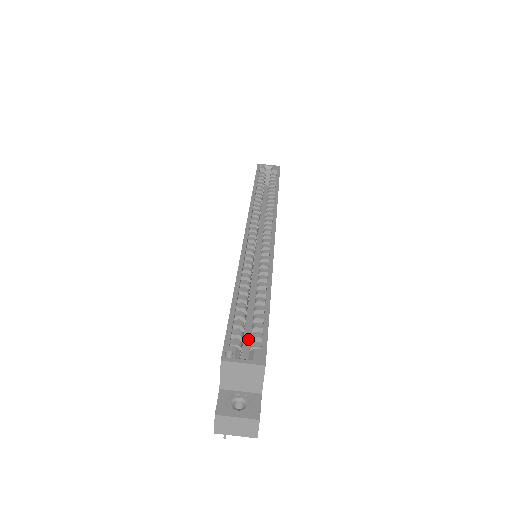
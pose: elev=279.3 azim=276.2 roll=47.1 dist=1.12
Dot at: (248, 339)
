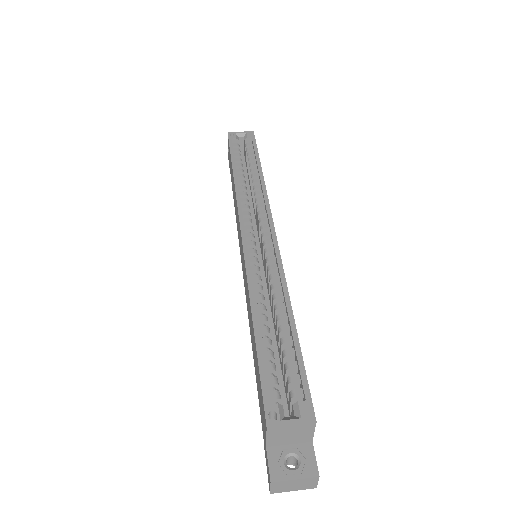
Dot at: (279, 373)
